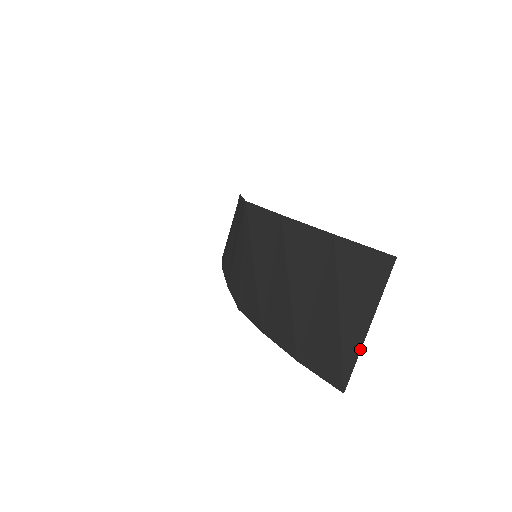
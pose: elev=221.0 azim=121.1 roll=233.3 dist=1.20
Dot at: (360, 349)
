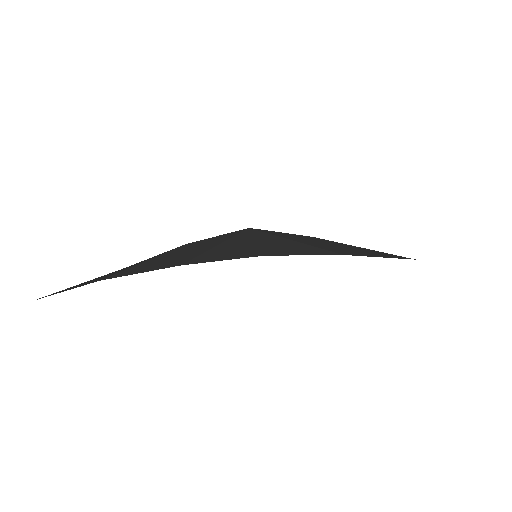
Dot at: occluded
